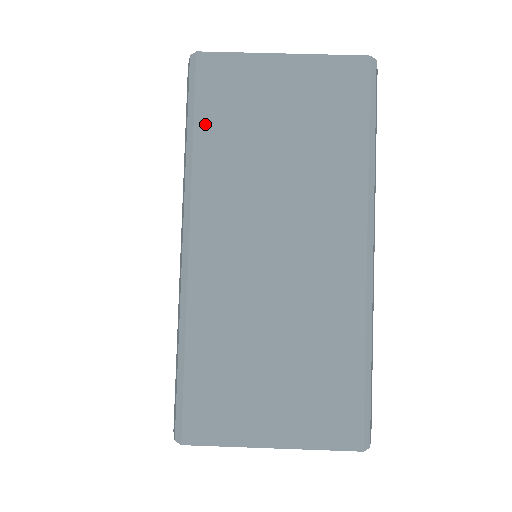
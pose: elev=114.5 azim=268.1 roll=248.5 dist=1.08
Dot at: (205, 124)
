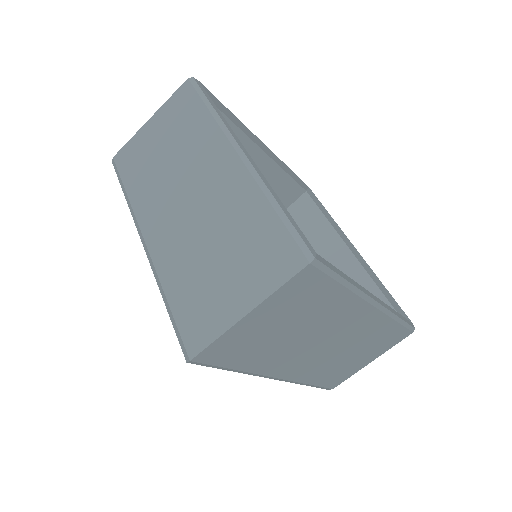
Dot at: (236, 364)
